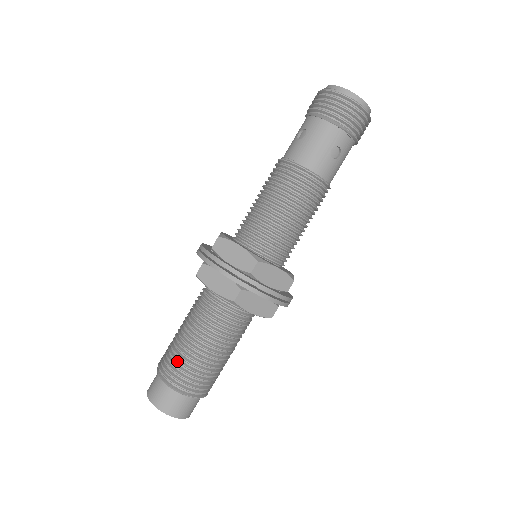
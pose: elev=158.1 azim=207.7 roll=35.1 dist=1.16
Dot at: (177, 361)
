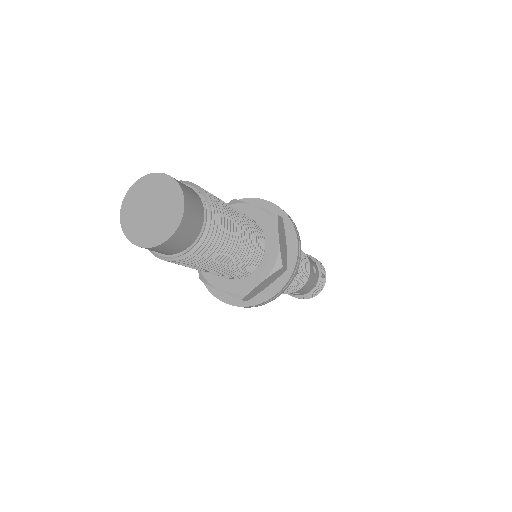
Dot at: occluded
